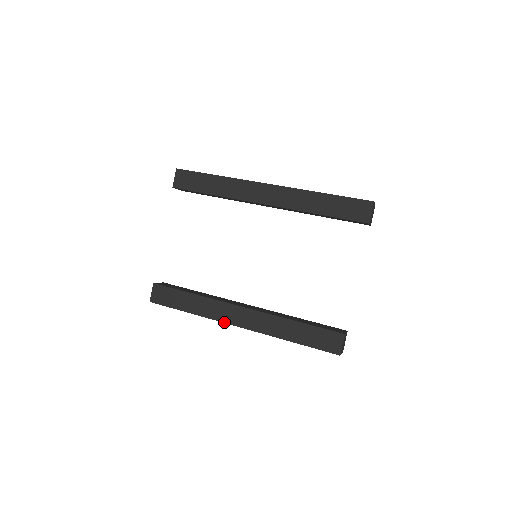
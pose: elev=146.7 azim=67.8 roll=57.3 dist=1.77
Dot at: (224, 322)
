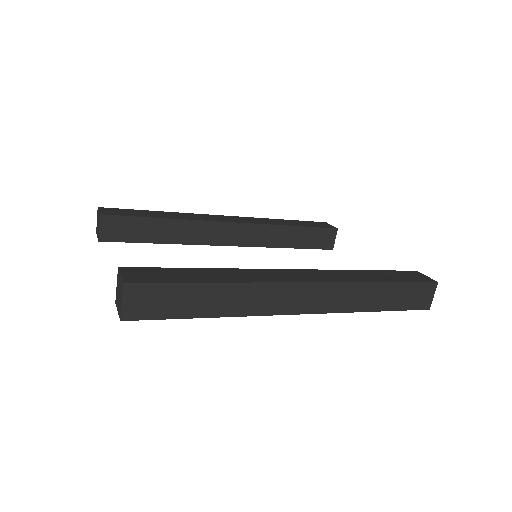
Dot at: (284, 282)
